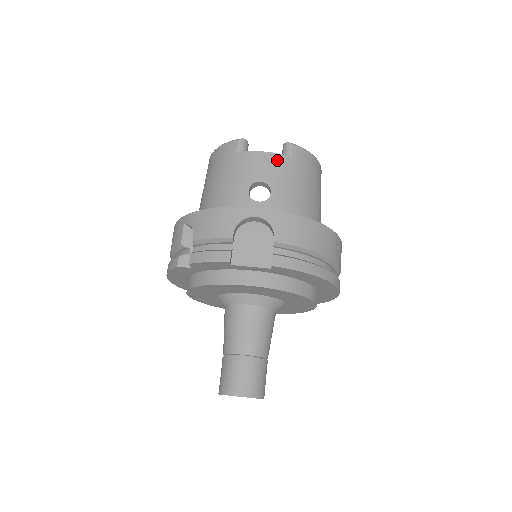
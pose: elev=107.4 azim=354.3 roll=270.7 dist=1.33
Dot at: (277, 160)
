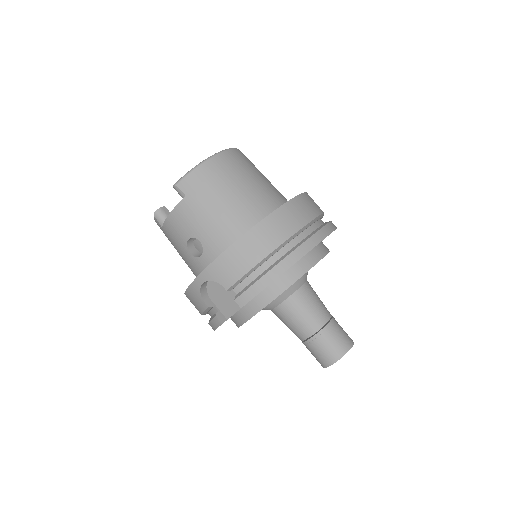
Dot at: (180, 212)
